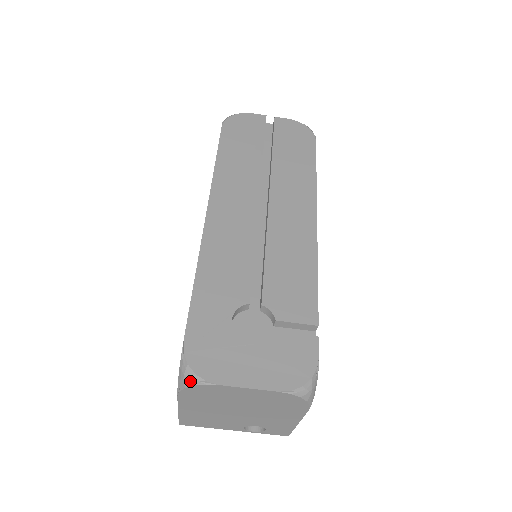
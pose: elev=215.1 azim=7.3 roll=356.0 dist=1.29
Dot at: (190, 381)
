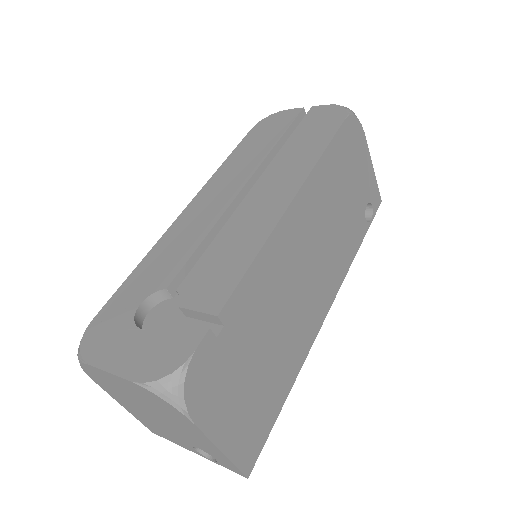
Dot at: (78, 359)
